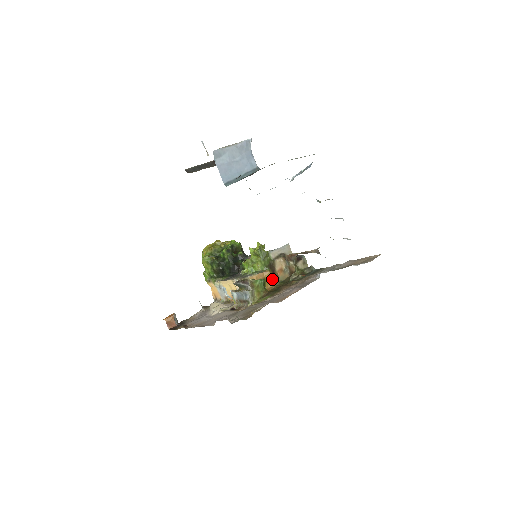
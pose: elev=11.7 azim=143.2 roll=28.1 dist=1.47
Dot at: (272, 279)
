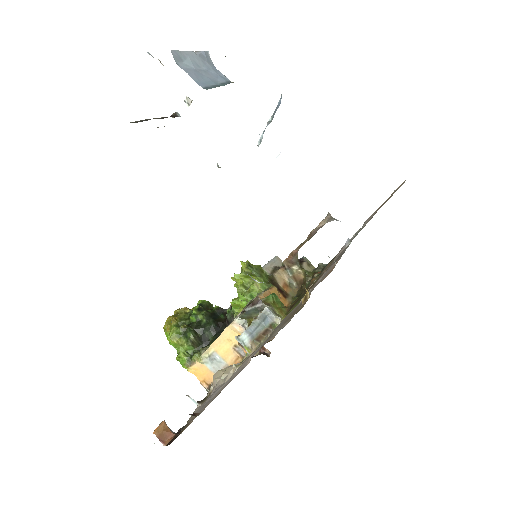
Dot at: (282, 297)
